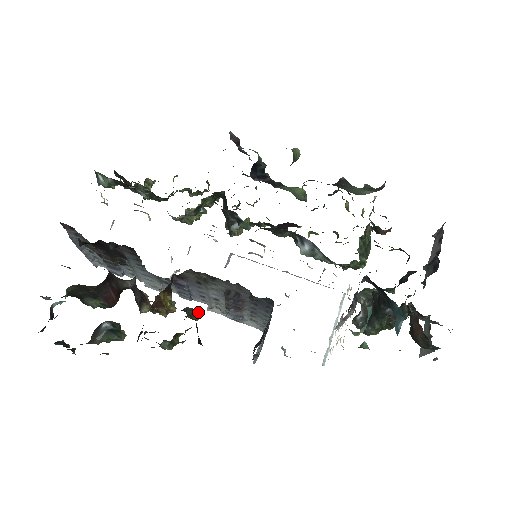
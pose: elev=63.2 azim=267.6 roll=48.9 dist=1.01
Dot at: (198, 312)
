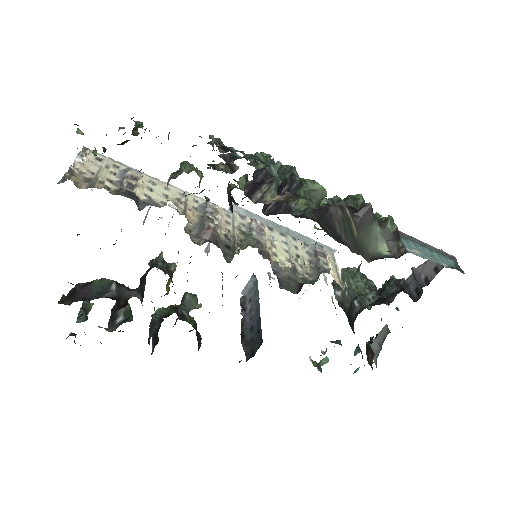
Dot at: (198, 305)
